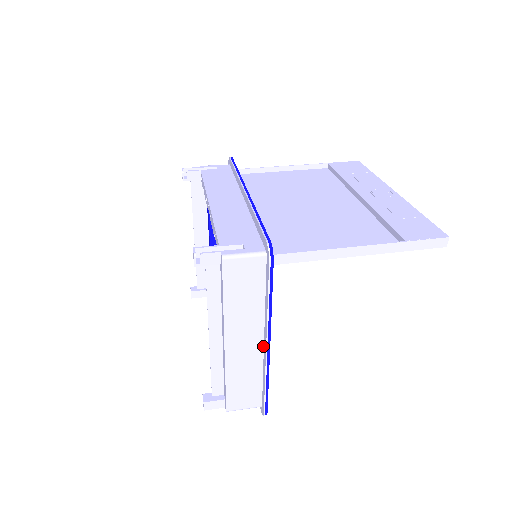
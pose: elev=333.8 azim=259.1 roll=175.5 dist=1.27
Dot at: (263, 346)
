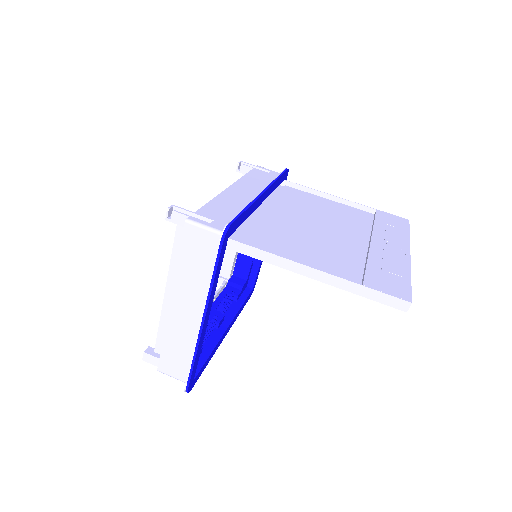
Dot at: occluded
